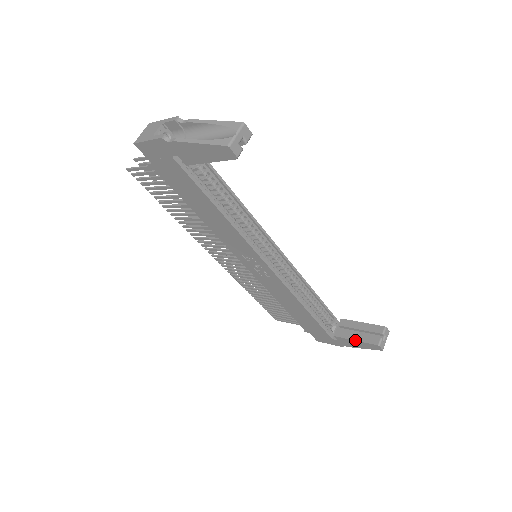
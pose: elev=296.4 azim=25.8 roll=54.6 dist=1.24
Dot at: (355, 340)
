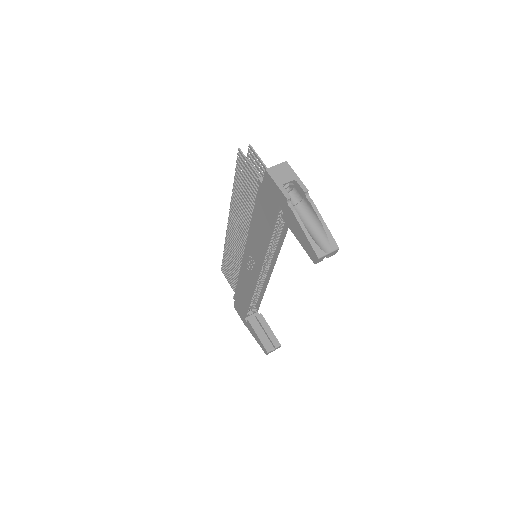
Dot at: (258, 336)
